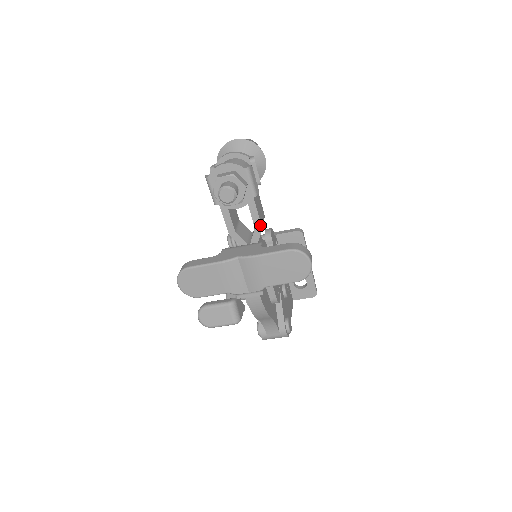
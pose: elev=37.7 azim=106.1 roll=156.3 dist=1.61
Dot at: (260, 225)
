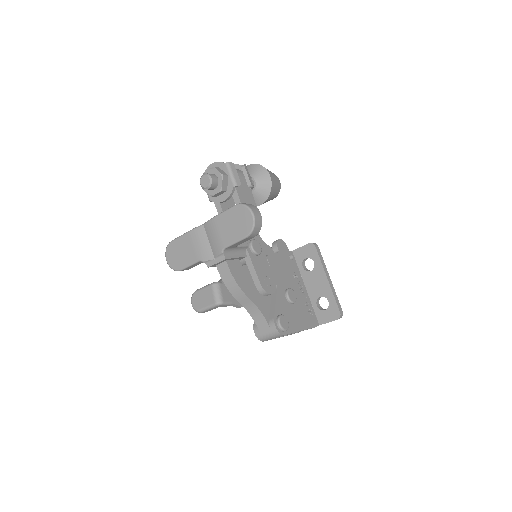
Dot at: occluded
